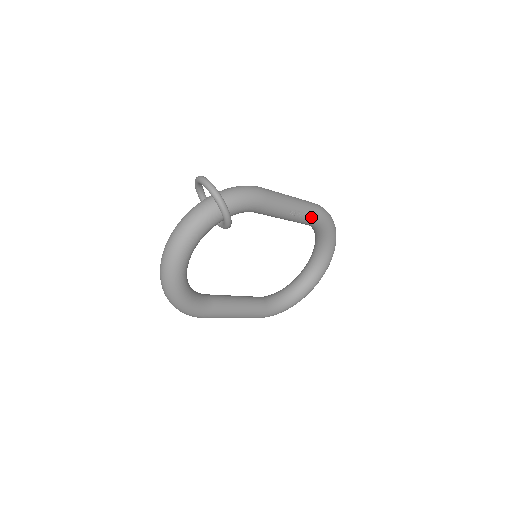
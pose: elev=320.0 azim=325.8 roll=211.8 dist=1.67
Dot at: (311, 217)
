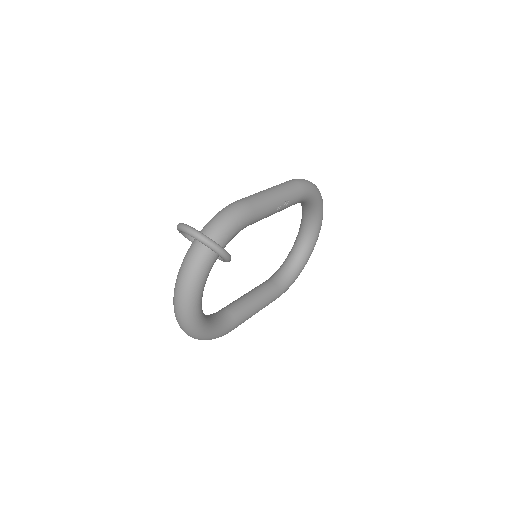
Dot at: (296, 199)
